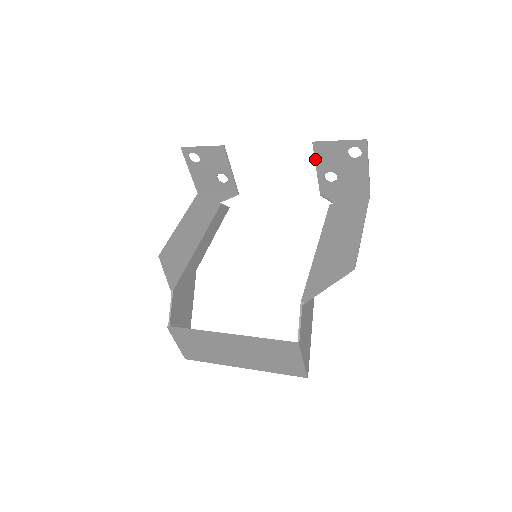
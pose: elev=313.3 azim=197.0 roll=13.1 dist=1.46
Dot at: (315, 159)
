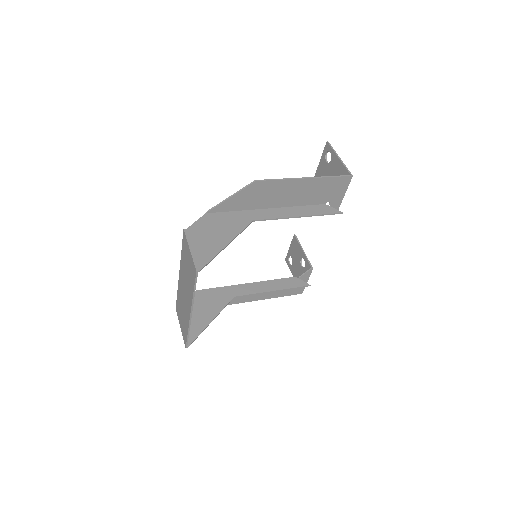
Dot at: occluded
